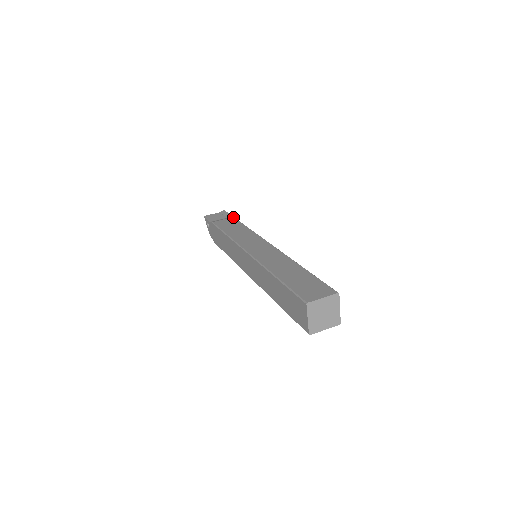
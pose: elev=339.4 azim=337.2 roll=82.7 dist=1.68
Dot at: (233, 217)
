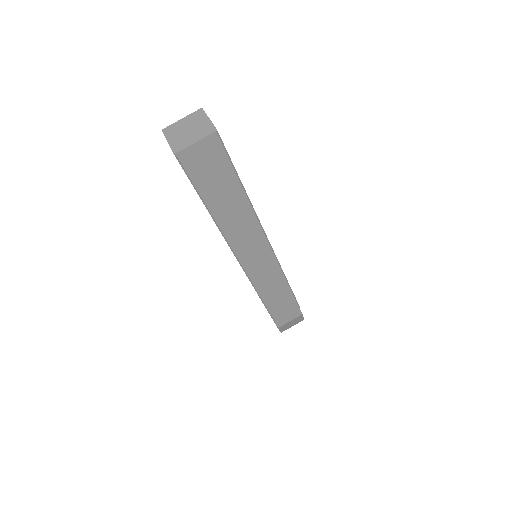
Dot at: occluded
